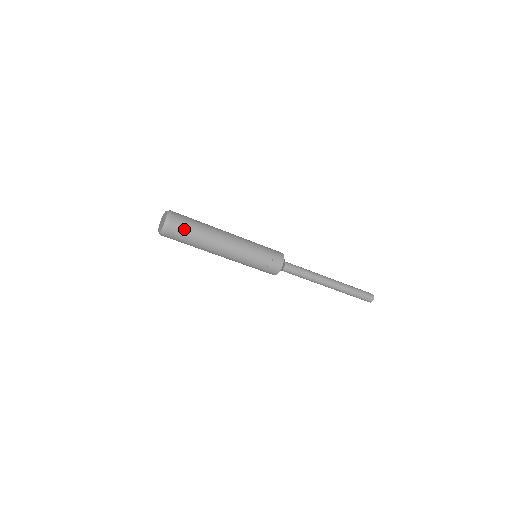
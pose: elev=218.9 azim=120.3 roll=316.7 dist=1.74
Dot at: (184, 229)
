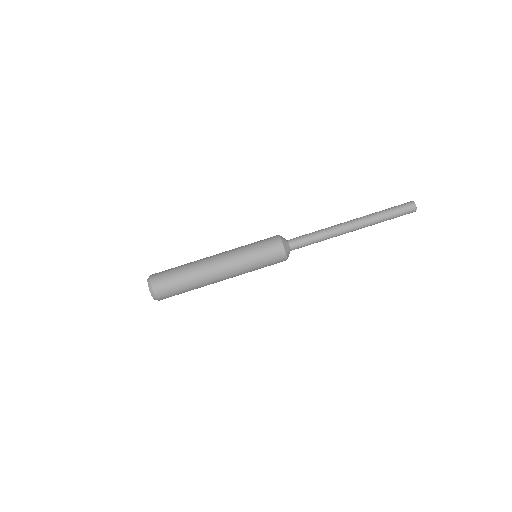
Dot at: (168, 281)
